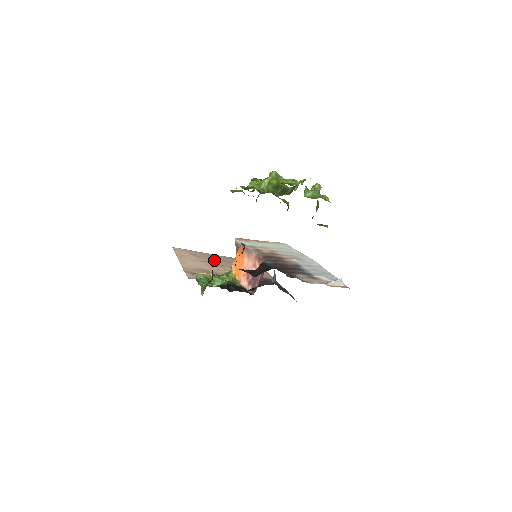
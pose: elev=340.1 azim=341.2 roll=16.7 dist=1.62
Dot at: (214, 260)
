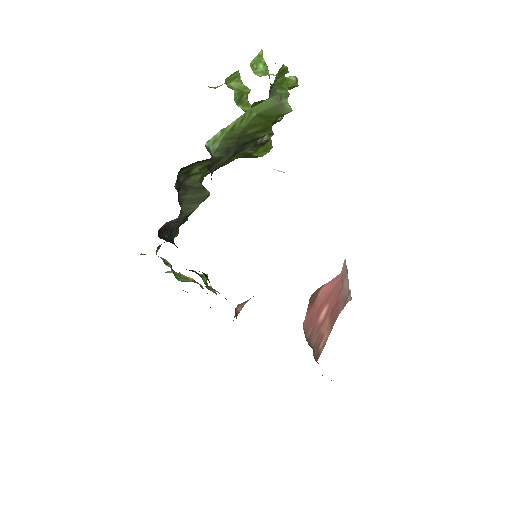
Dot at: occluded
